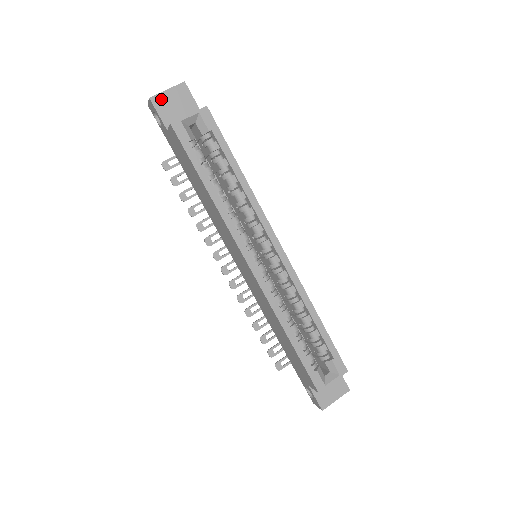
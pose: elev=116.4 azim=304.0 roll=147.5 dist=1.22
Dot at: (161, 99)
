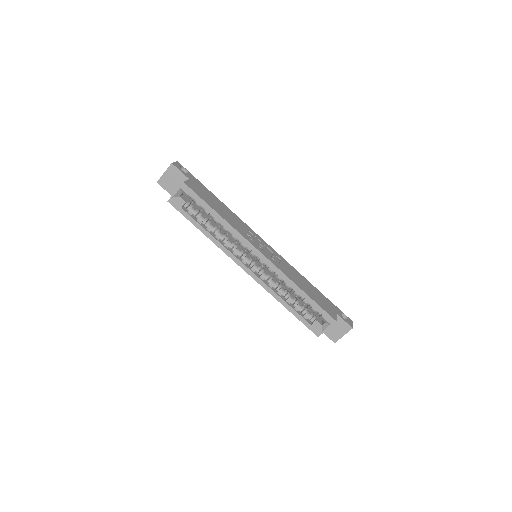
Dot at: (163, 180)
